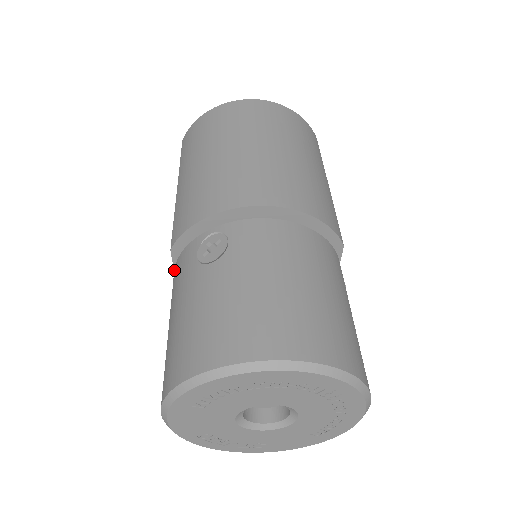
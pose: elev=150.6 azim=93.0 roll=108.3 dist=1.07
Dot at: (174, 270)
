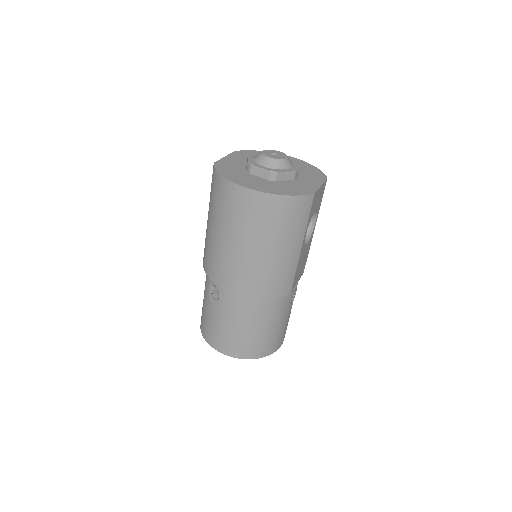
Dot at: occluded
